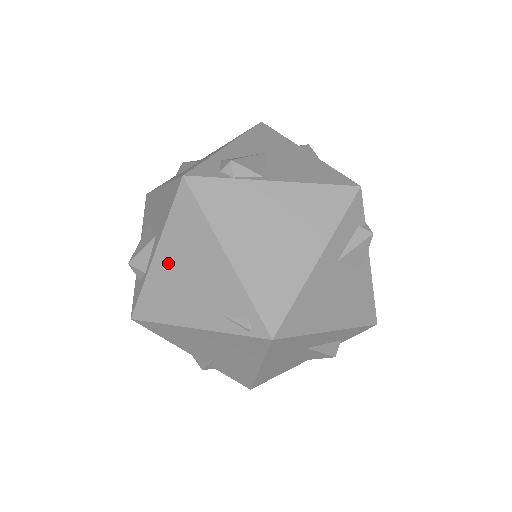
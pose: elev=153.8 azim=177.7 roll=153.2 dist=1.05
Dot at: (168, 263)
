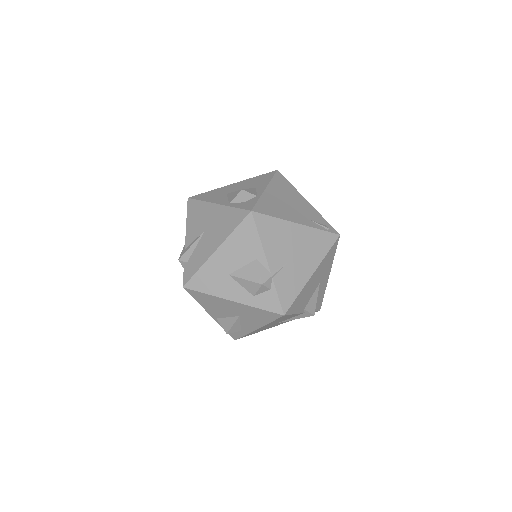
Dot at: (275, 194)
